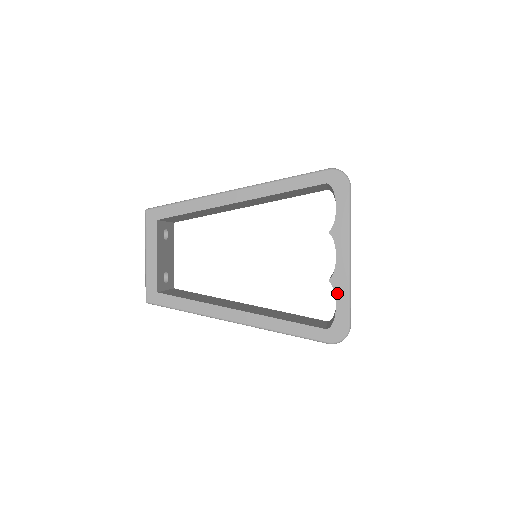
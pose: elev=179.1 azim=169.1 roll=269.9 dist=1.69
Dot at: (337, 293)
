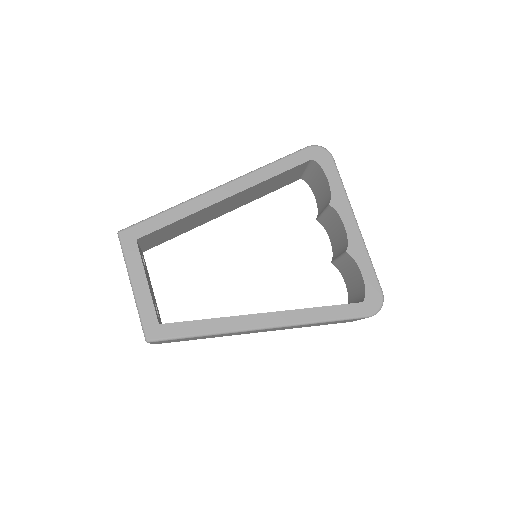
Dot at: (358, 262)
